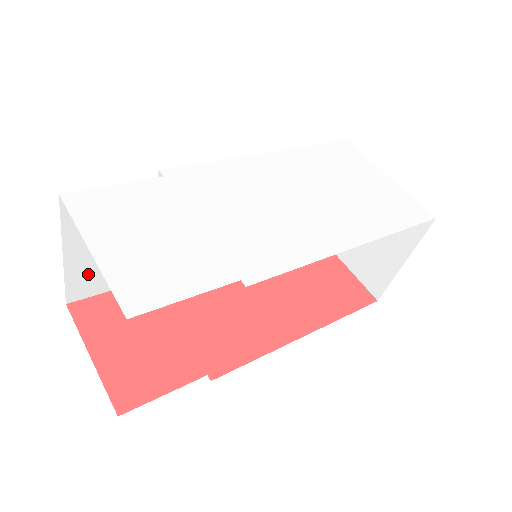
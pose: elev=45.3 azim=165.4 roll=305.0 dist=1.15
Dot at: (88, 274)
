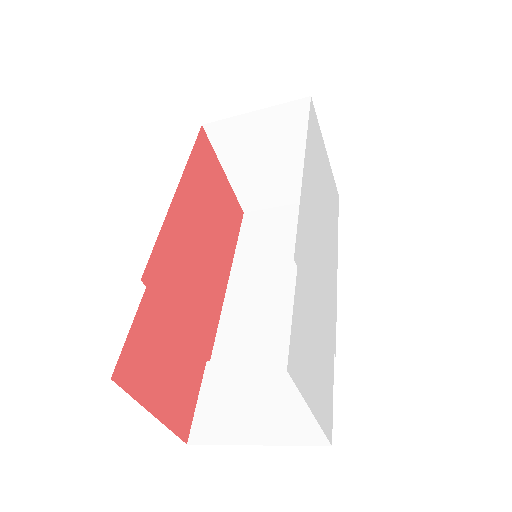
Dot at: occluded
